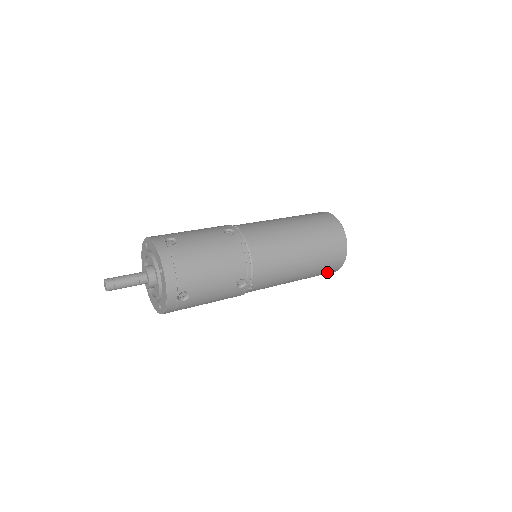
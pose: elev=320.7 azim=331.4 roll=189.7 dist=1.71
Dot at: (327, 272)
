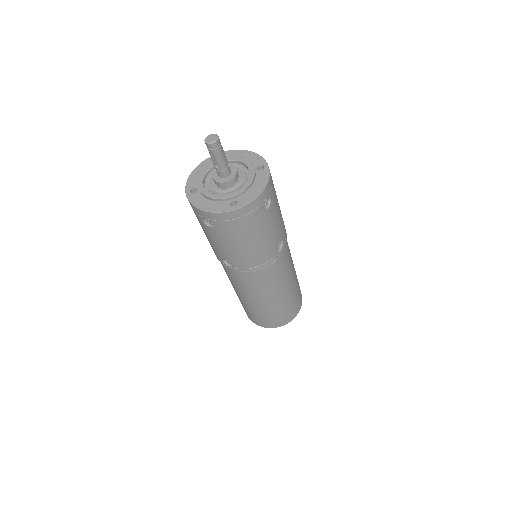
Dot at: (285, 316)
